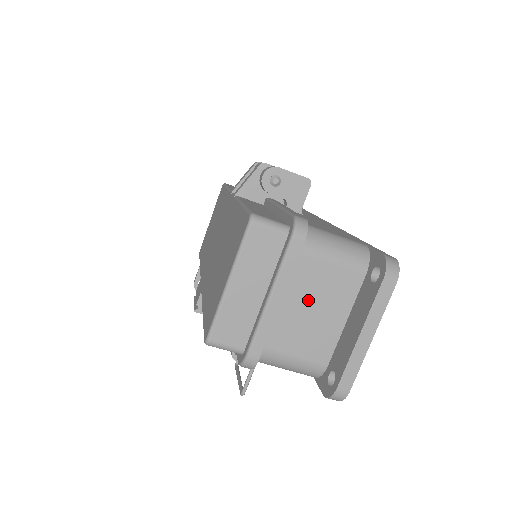
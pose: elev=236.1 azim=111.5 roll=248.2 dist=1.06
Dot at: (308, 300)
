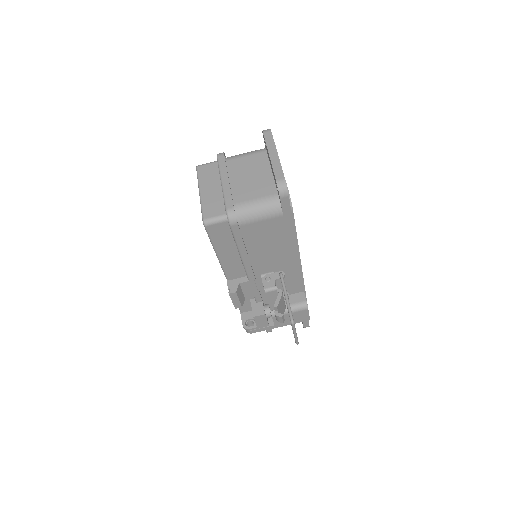
Dot at: (244, 174)
